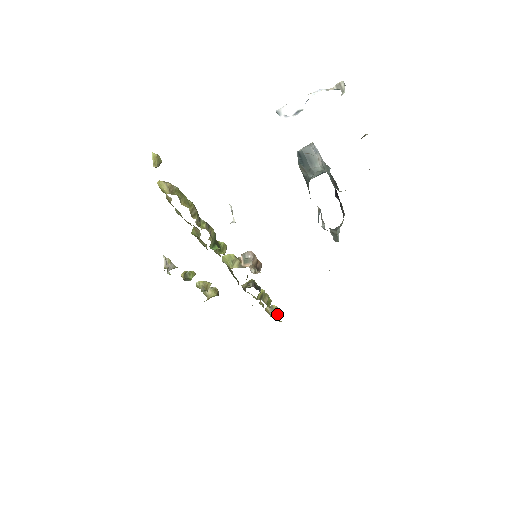
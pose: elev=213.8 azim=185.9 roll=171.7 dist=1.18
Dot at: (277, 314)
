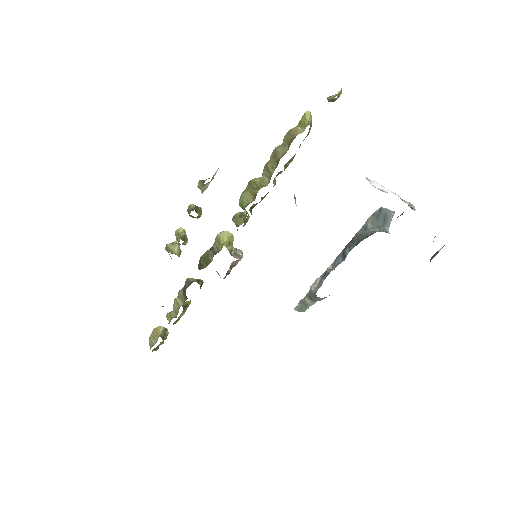
Dot at: occluded
